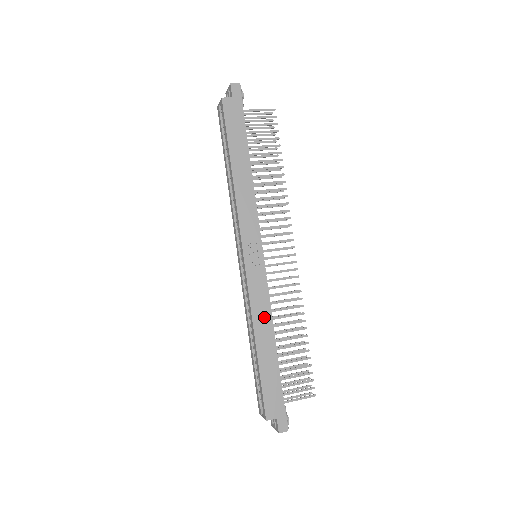
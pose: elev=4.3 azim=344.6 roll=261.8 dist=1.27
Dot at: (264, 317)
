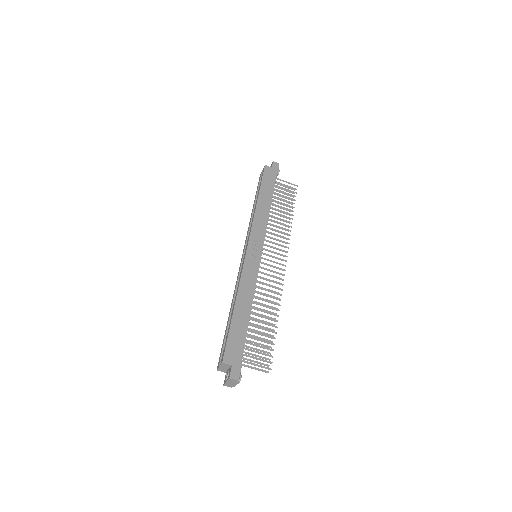
Dot at: (248, 289)
